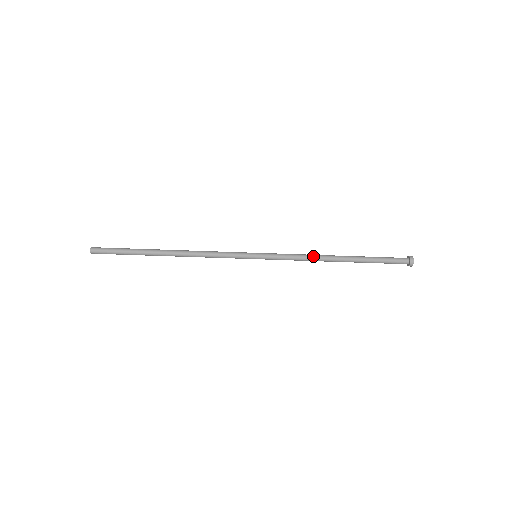
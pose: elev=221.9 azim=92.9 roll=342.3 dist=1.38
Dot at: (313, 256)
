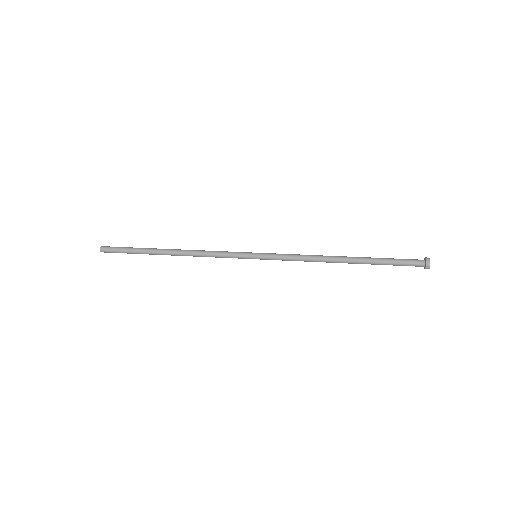
Dot at: occluded
